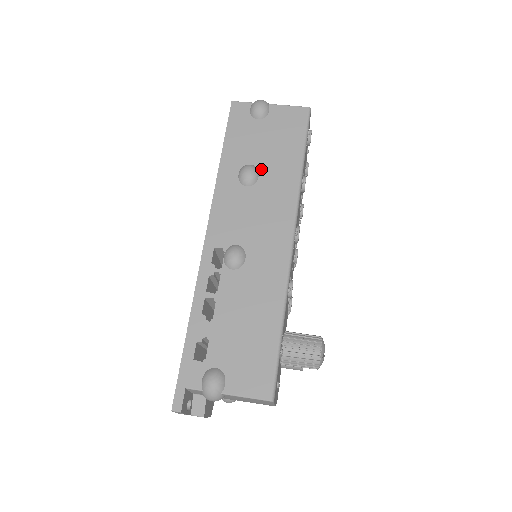
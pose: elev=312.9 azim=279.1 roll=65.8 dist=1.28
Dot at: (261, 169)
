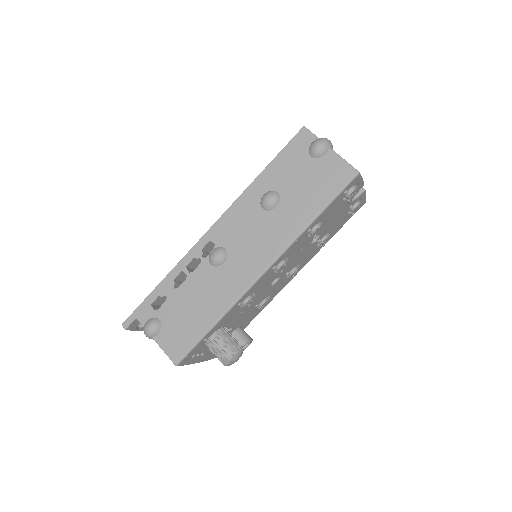
Dot at: (282, 202)
